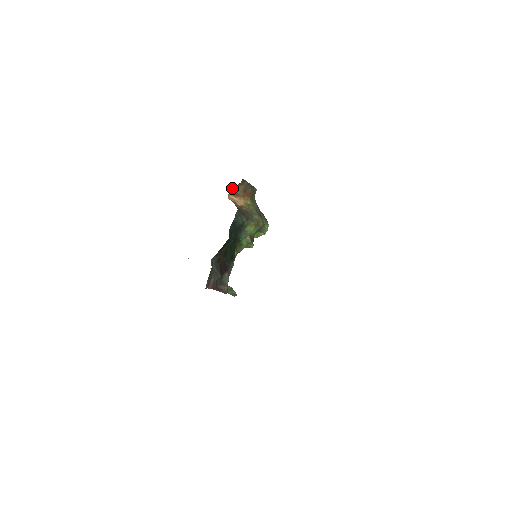
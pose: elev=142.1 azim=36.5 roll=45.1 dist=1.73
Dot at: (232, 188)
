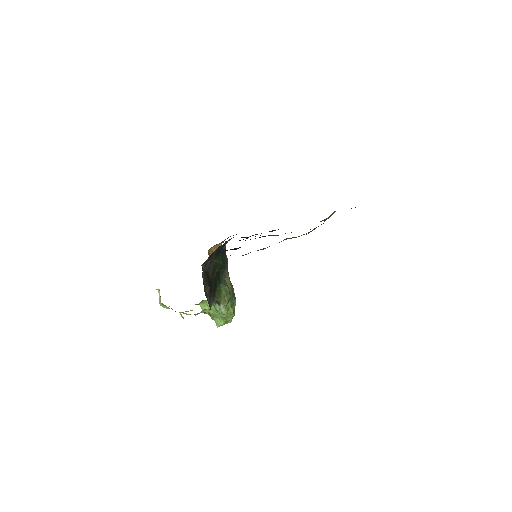
Dot at: (211, 250)
